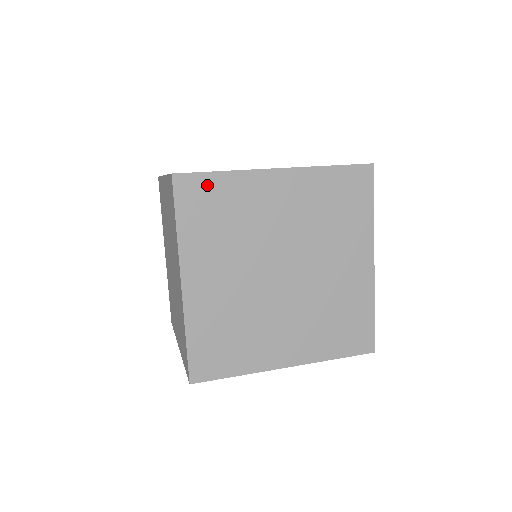
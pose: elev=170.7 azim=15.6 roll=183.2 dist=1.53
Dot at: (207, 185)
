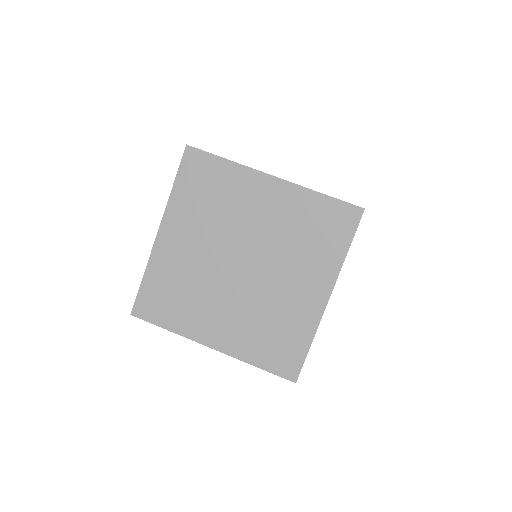
Dot at: (209, 165)
